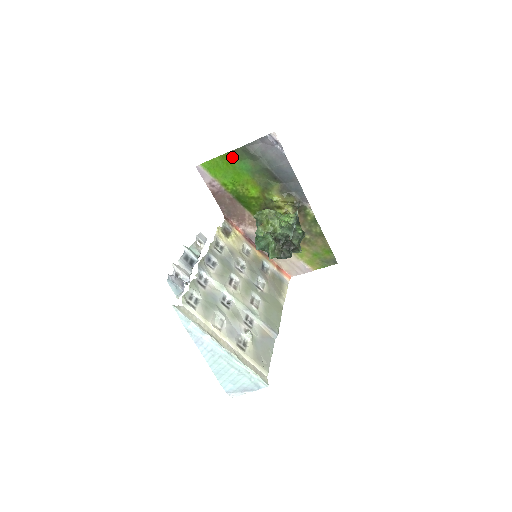
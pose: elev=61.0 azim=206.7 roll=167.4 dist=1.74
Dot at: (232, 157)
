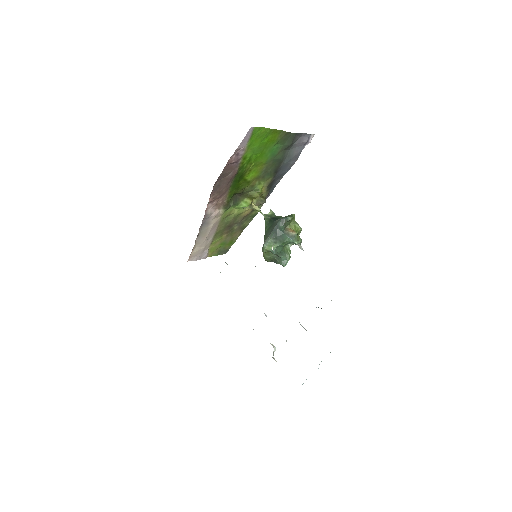
Dot at: (278, 136)
